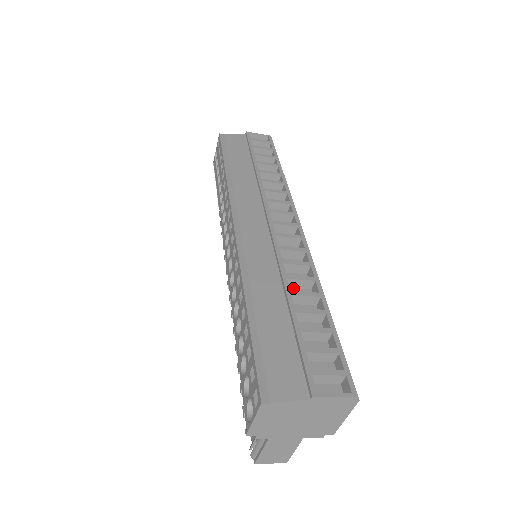
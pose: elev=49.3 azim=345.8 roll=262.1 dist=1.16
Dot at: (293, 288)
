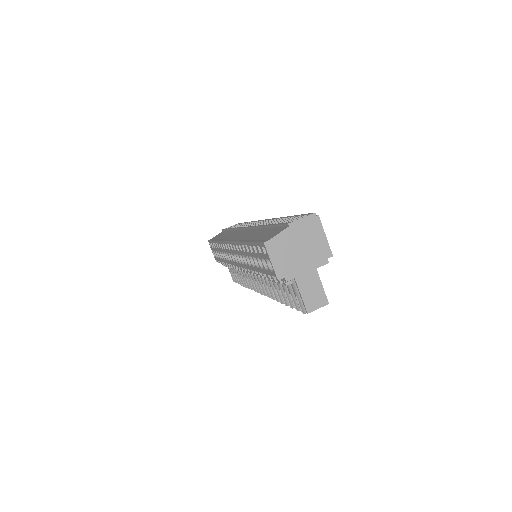
Dot at: occluded
